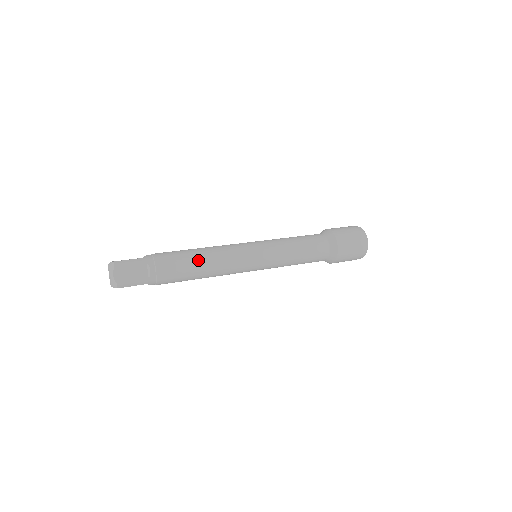
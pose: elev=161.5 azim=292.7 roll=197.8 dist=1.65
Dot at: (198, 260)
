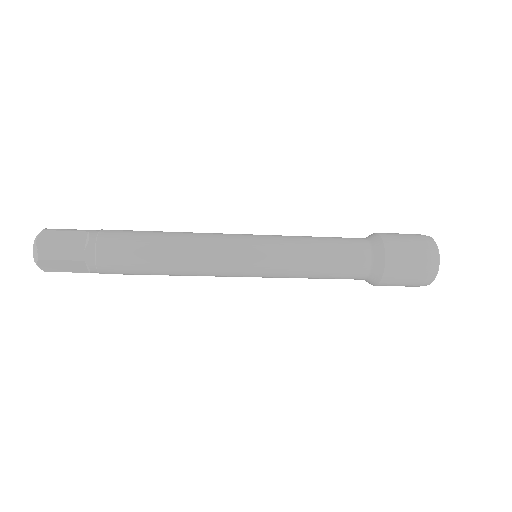
Dot at: (161, 236)
